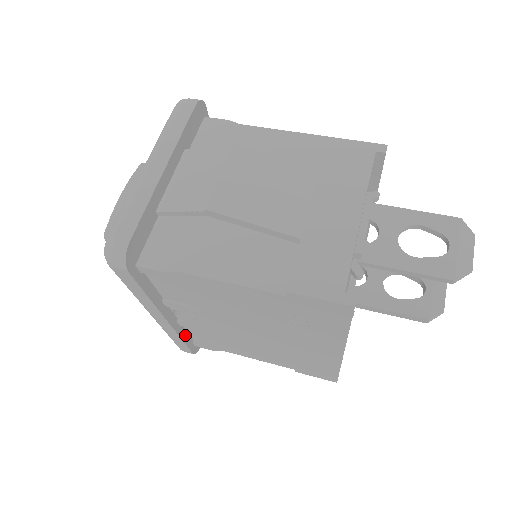
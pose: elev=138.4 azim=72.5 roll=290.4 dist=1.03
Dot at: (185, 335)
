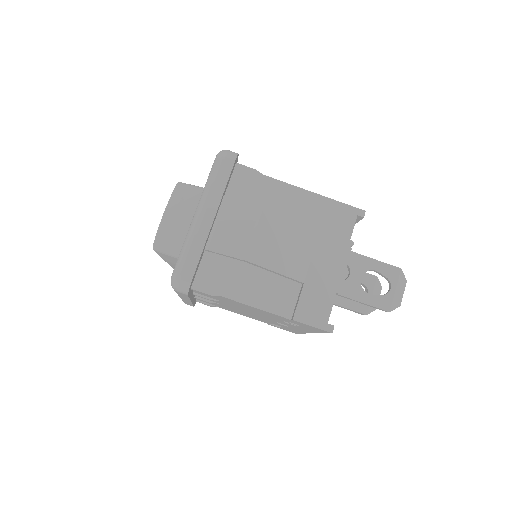
Dot at: (194, 300)
